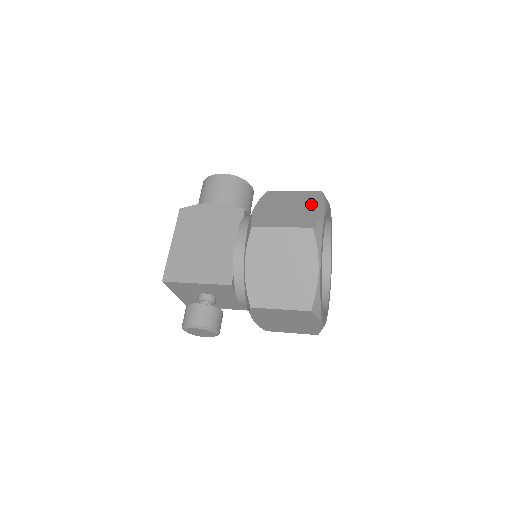
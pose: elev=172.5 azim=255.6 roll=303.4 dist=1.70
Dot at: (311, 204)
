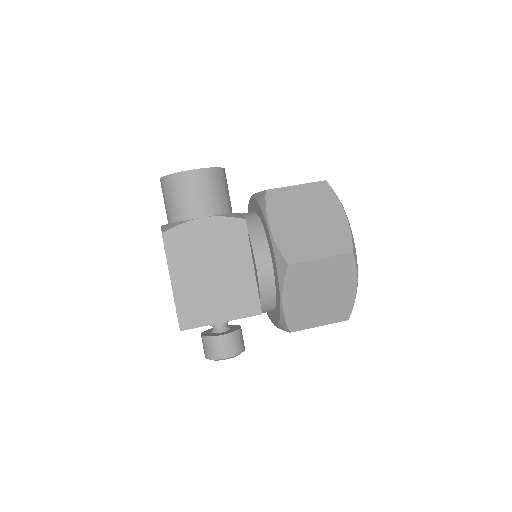
Dot at: (329, 209)
